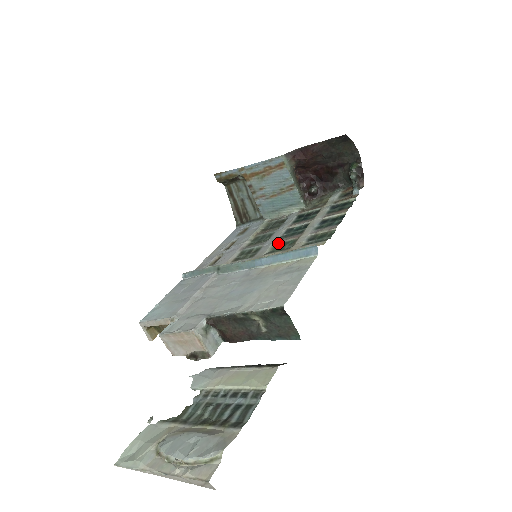
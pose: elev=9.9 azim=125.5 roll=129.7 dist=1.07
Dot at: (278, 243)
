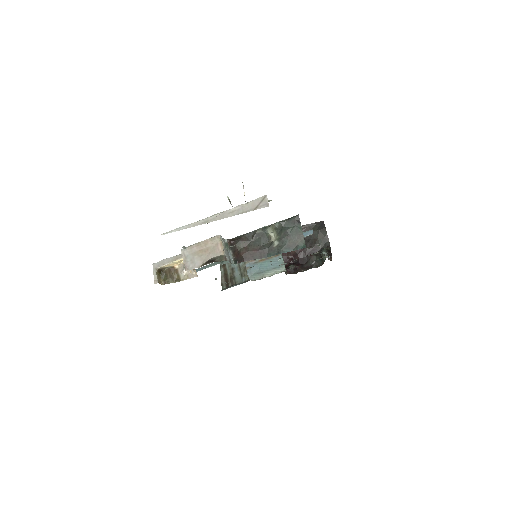
Dot at: (271, 261)
